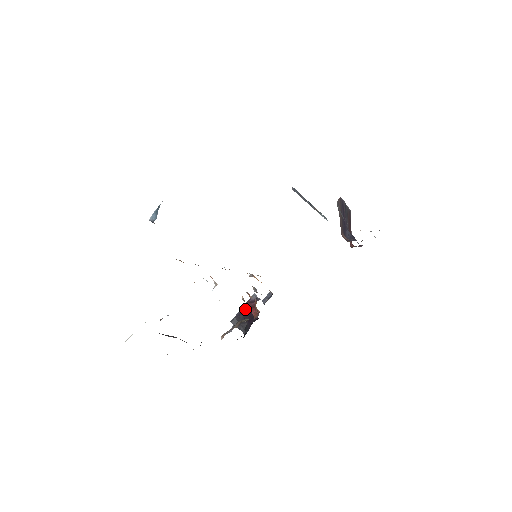
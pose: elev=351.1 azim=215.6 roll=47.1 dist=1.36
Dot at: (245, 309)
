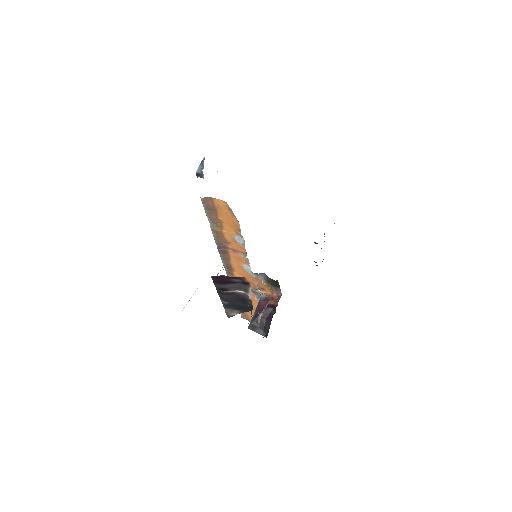
Dot at: (259, 311)
